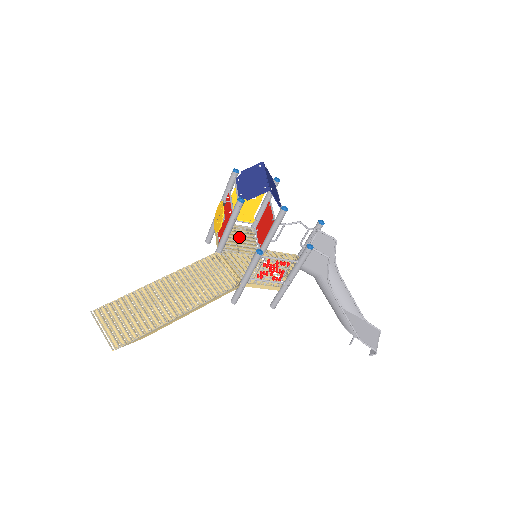
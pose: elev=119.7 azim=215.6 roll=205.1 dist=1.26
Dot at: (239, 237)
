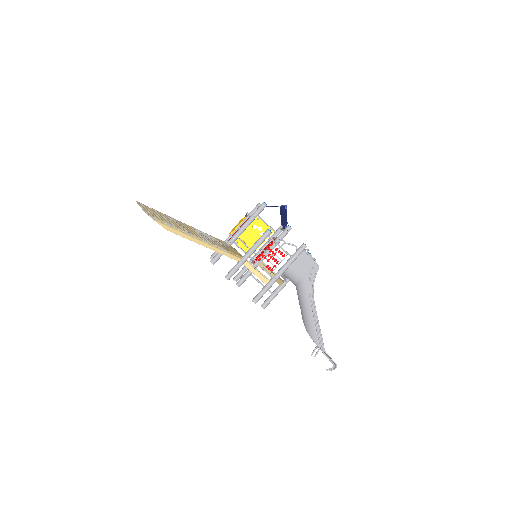
Dot at: occluded
